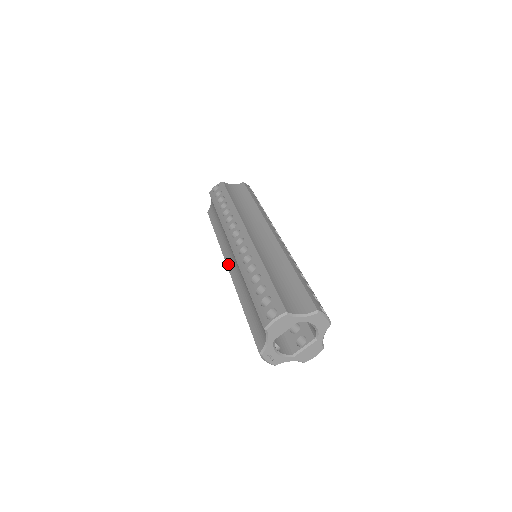
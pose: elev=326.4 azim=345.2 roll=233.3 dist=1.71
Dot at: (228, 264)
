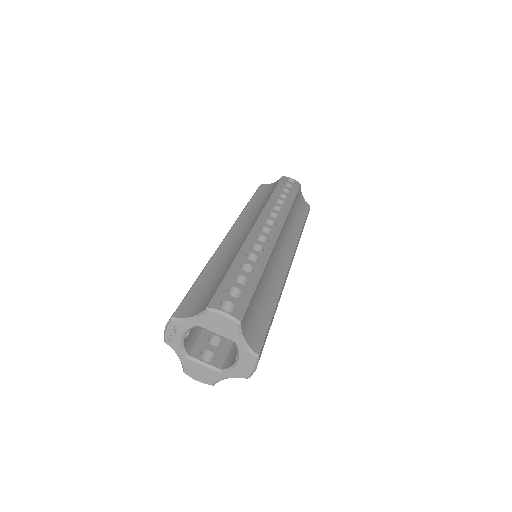
Dot at: (232, 231)
